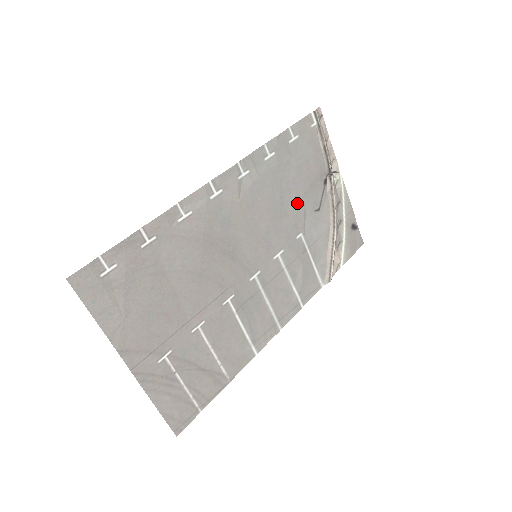
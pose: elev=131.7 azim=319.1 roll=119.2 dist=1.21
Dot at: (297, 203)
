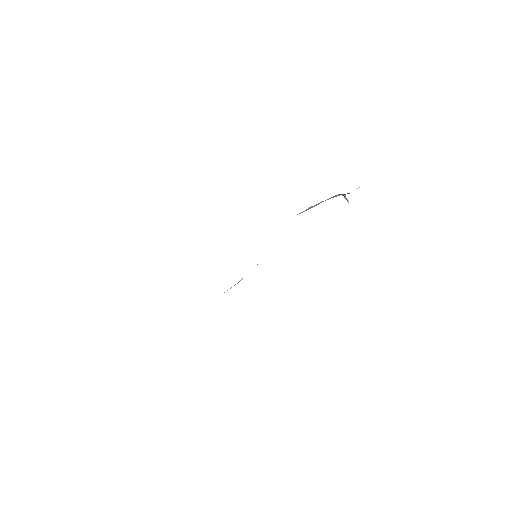
Dot at: occluded
